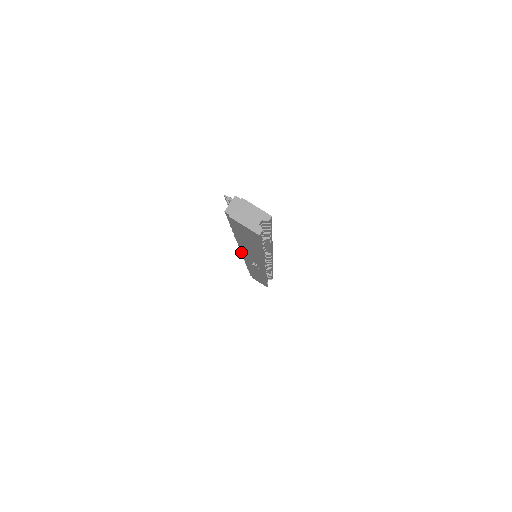
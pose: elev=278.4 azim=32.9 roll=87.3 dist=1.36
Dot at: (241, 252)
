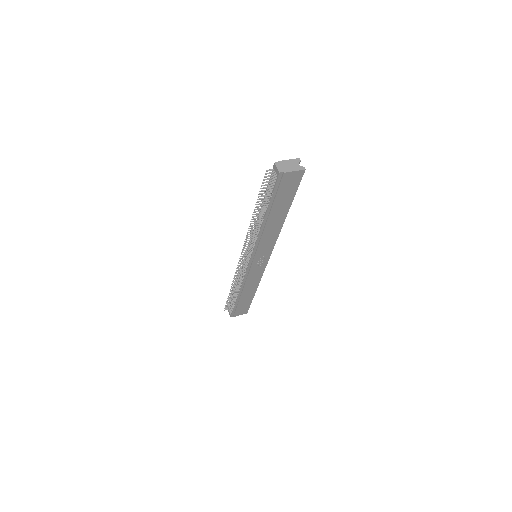
Dot at: (252, 255)
